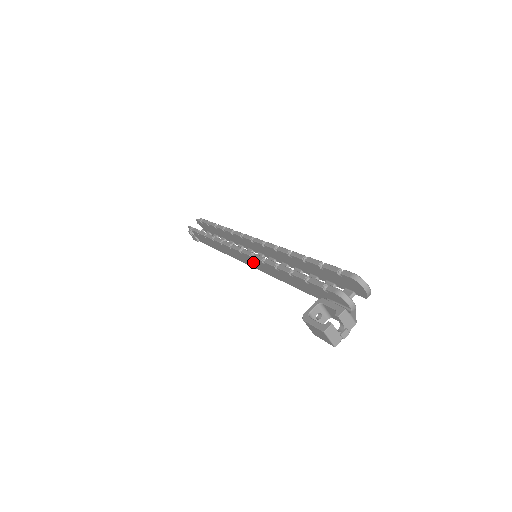
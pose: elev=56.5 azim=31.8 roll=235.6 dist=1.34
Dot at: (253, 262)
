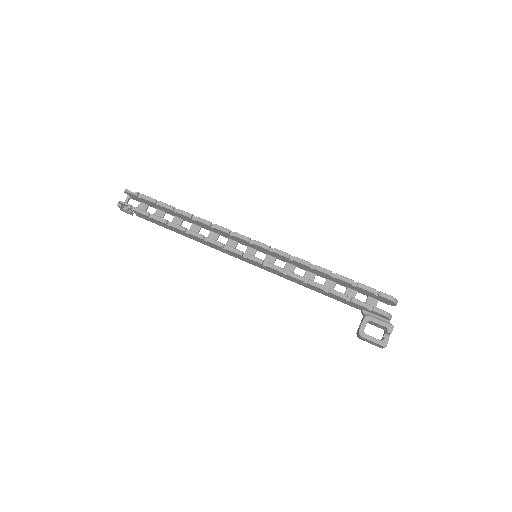
Dot at: (260, 265)
